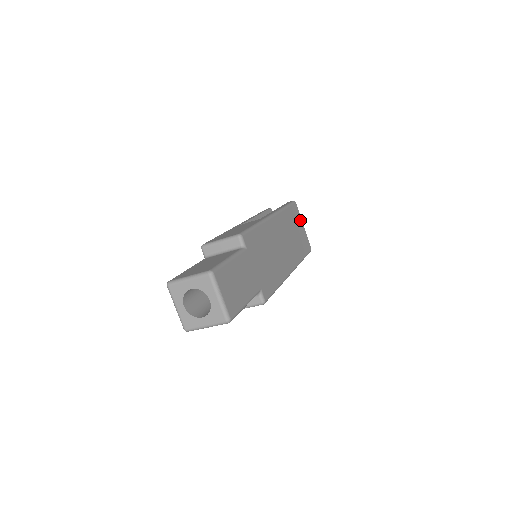
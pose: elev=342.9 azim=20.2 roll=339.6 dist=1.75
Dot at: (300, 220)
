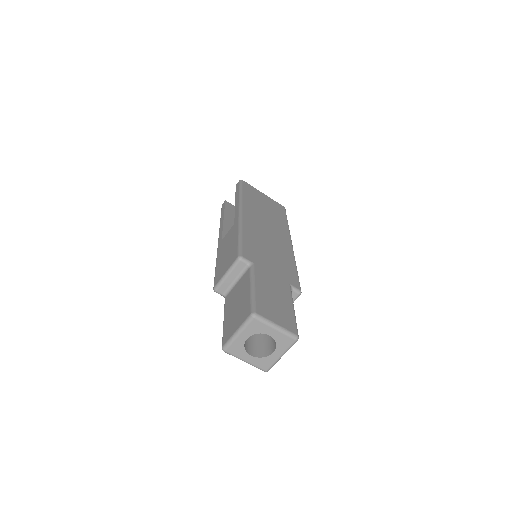
Dot at: (258, 192)
